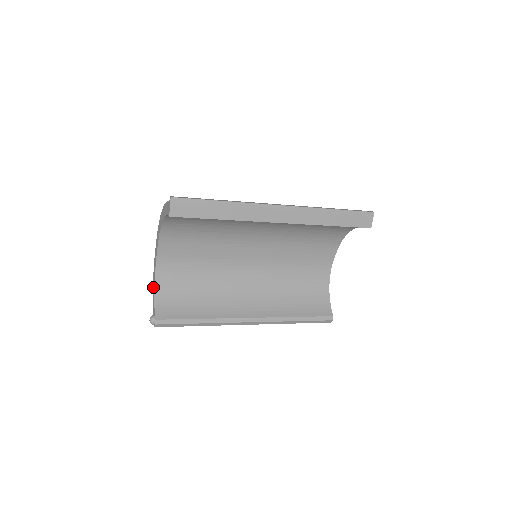
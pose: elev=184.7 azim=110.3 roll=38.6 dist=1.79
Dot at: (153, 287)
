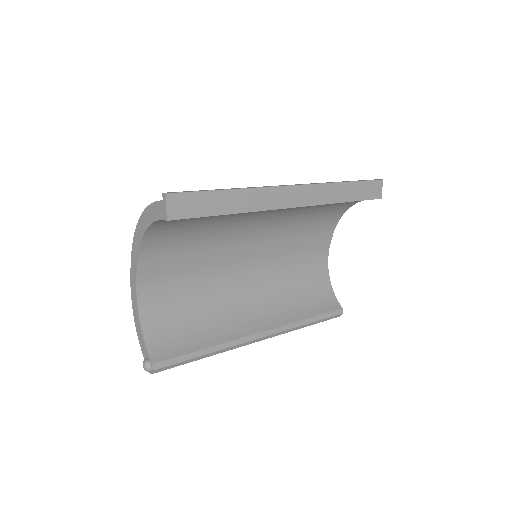
Dot at: (136, 322)
